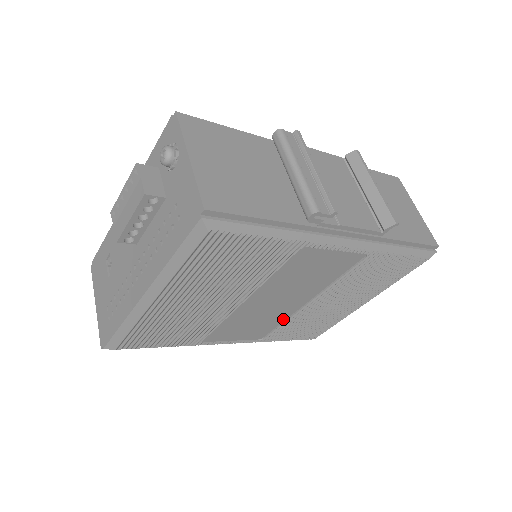
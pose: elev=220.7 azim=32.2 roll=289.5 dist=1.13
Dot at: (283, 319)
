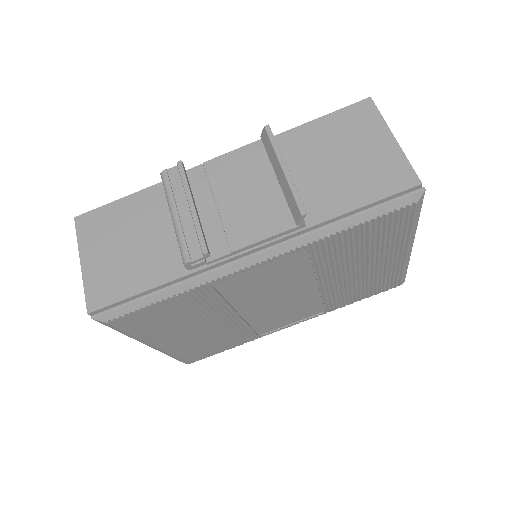
Dot at: (318, 298)
